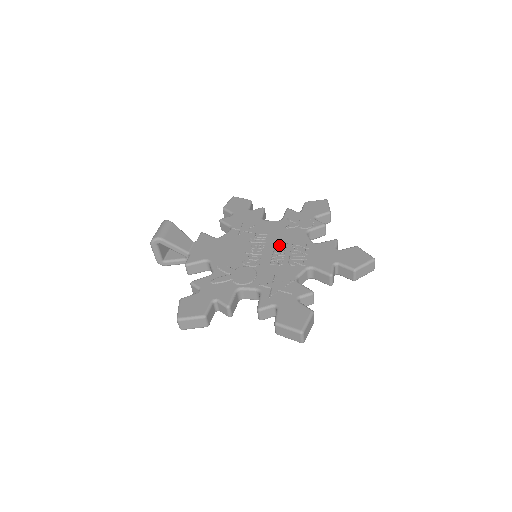
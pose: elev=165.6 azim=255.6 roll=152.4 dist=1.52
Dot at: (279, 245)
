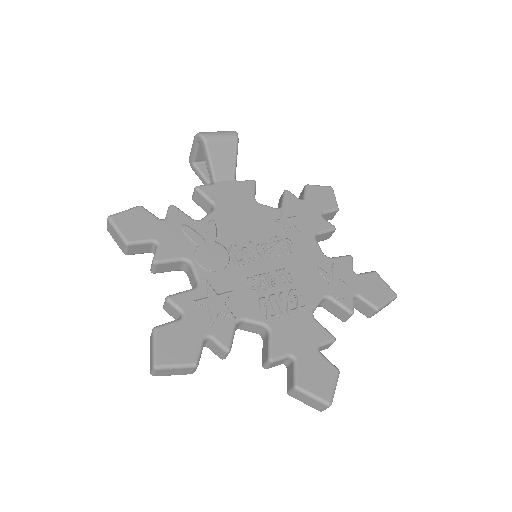
Dot at: (283, 274)
